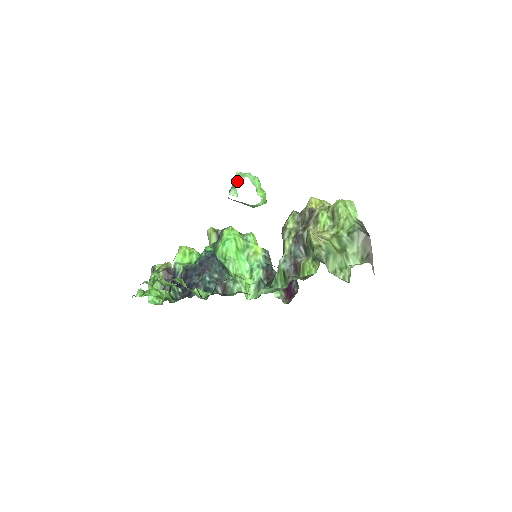
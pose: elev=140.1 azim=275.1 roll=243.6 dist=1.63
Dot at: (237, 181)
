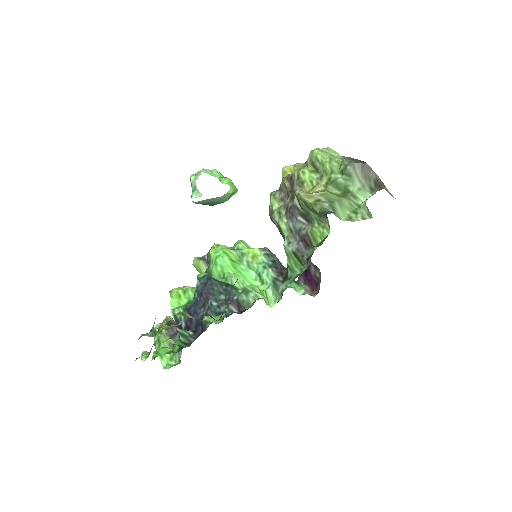
Dot at: (194, 182)
